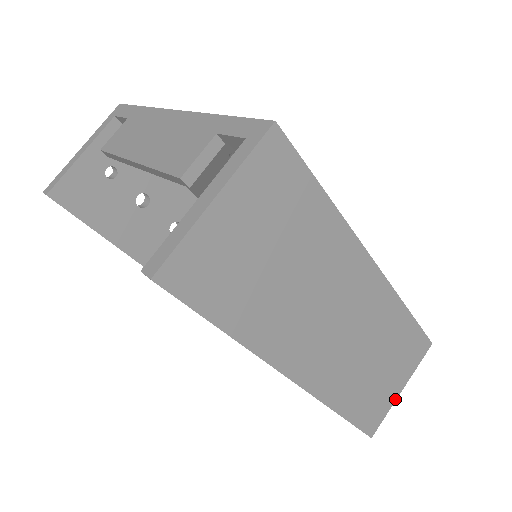
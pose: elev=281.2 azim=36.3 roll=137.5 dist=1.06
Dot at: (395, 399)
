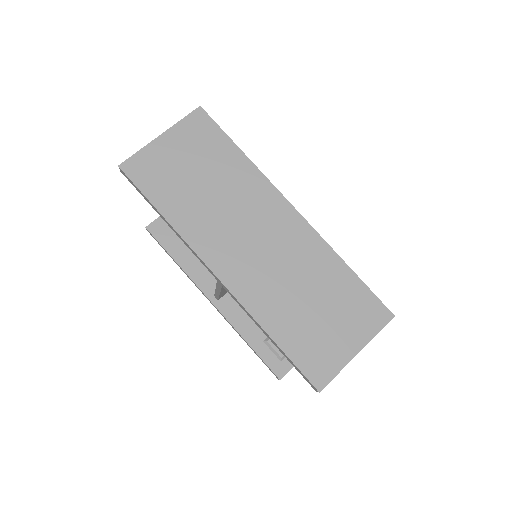
Dot at: (349, 360)
